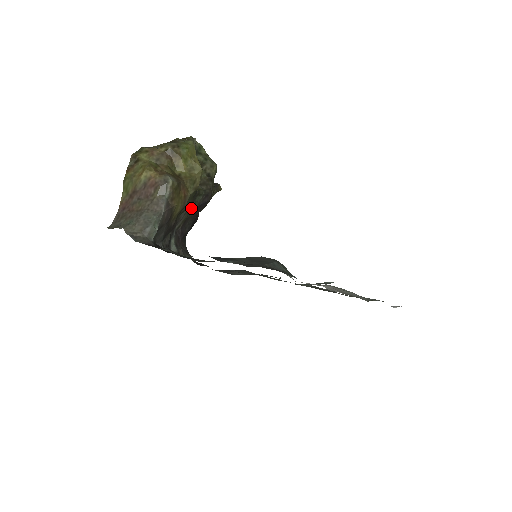
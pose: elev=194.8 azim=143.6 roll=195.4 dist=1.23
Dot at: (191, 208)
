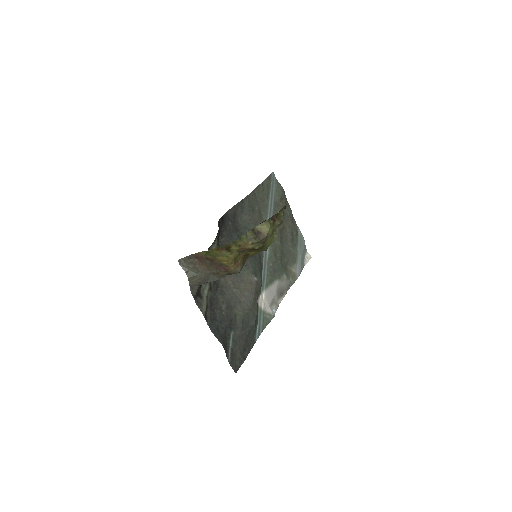
Dot at: occluded
